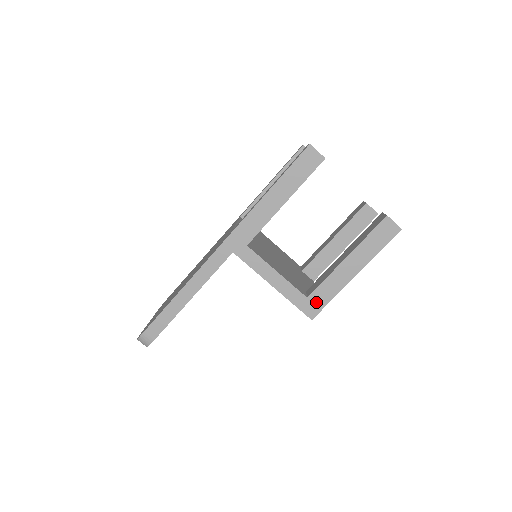
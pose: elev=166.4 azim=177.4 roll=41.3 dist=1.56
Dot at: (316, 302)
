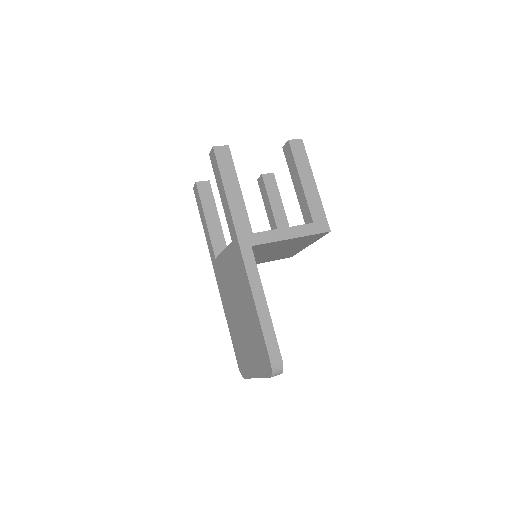
Dot at: (320, 220)
